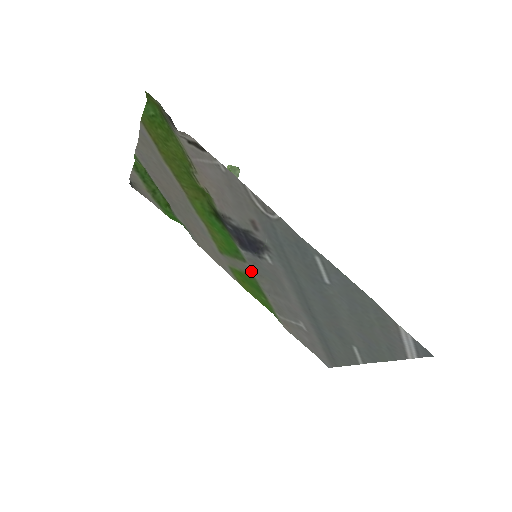
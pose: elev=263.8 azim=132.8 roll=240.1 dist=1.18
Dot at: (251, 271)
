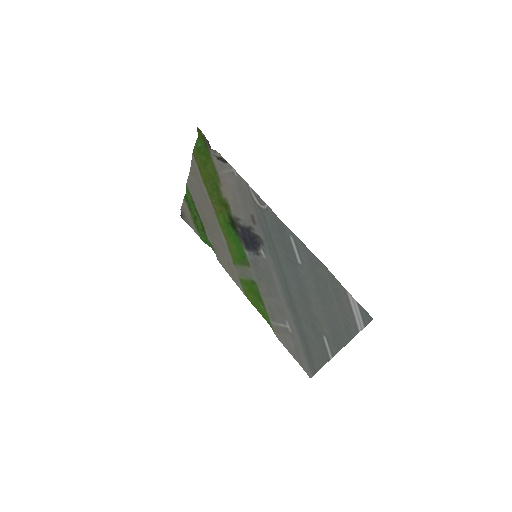
Dot at: (253, 275)
